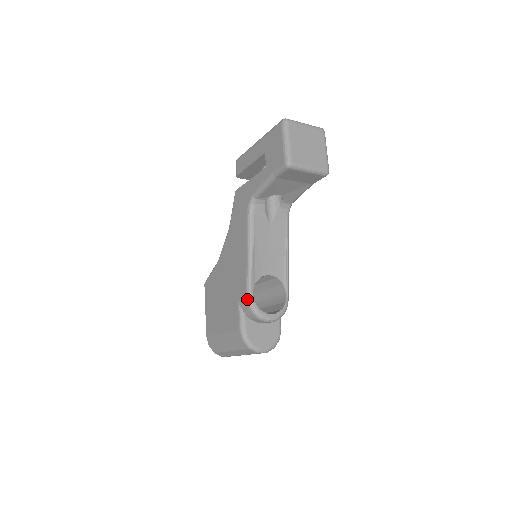
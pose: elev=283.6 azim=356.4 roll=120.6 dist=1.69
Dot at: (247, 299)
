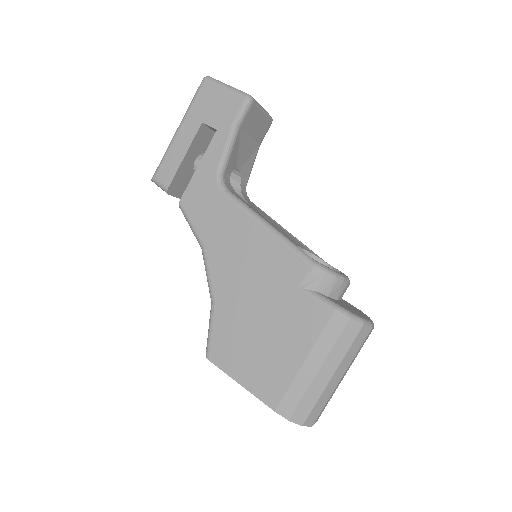
Dot at: (313, 265)
